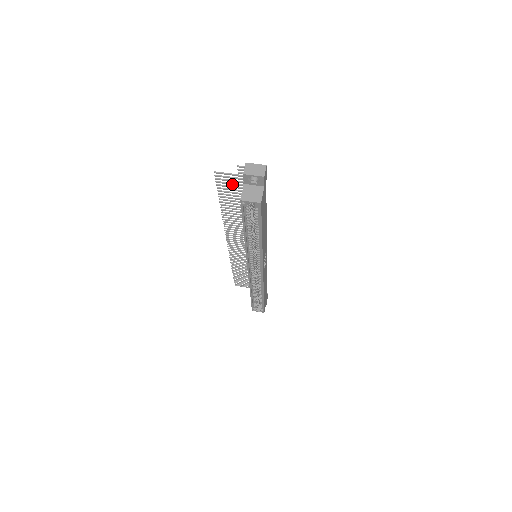
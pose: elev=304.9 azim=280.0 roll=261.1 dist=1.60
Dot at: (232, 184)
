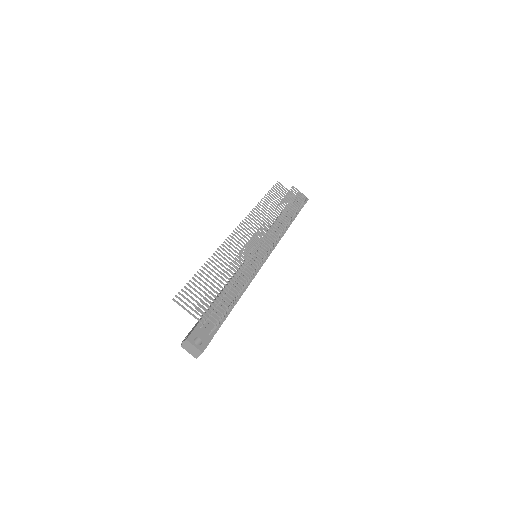
Dot at: (195, 301)
